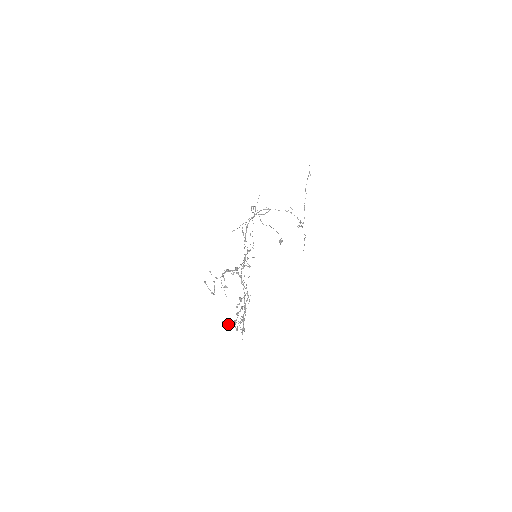
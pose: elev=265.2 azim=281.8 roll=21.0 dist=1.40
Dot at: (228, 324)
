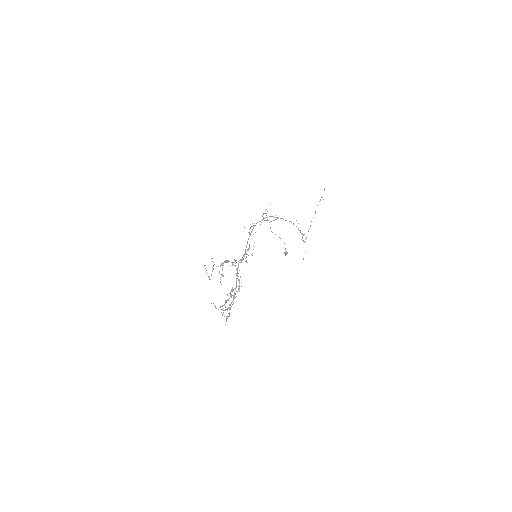
Dot at: (215, 307)
